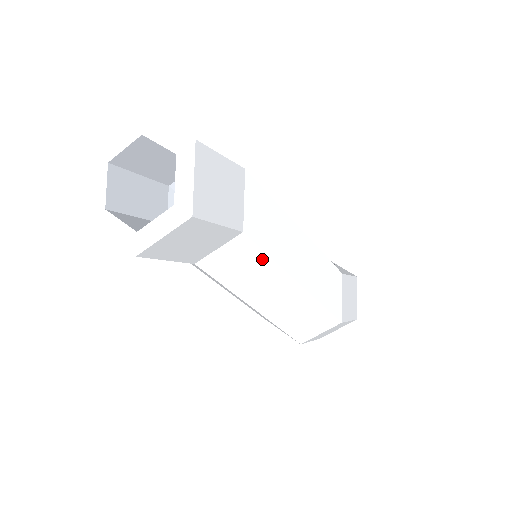
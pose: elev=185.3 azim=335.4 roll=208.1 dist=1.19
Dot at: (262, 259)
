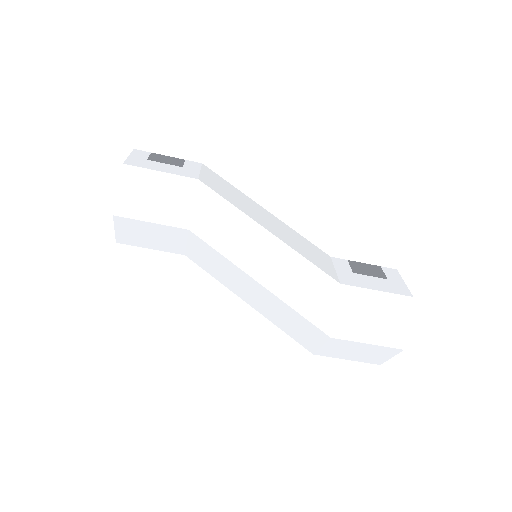
Dot at: (216, 254)
